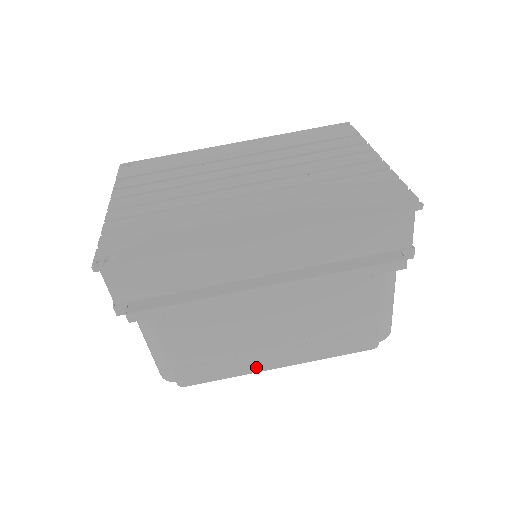
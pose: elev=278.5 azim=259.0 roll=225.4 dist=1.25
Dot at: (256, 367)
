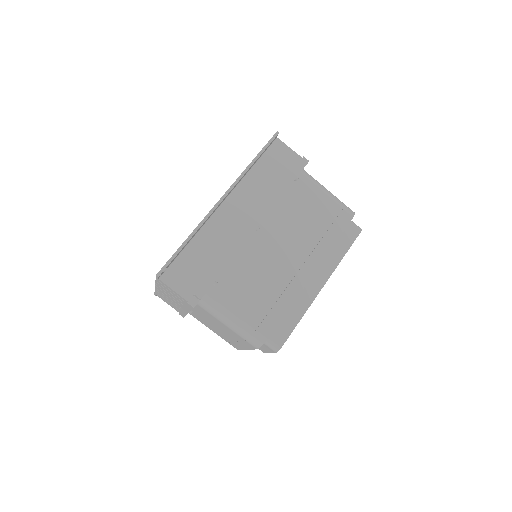
Dot at: (309, 297)
